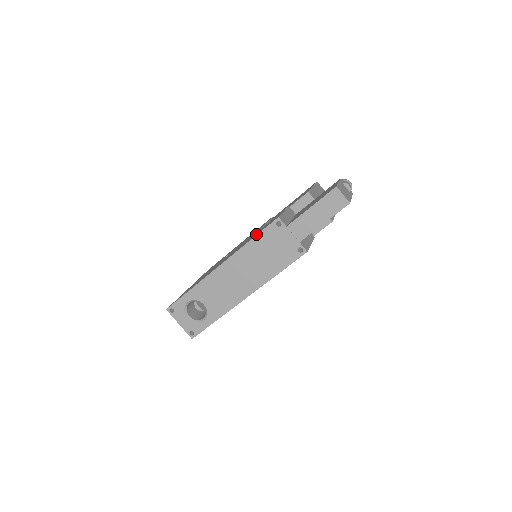
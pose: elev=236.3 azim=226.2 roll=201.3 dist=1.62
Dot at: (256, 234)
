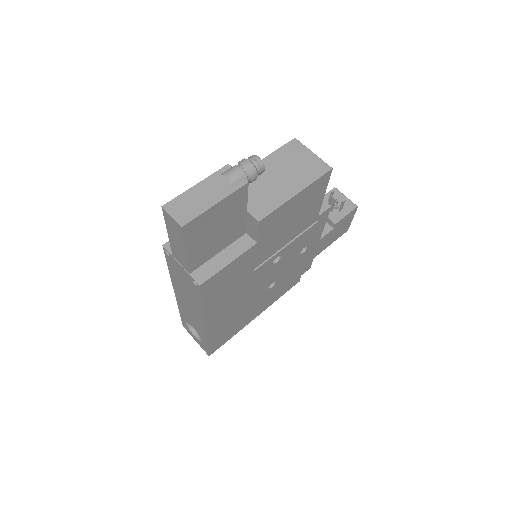
Dot at: occluded
